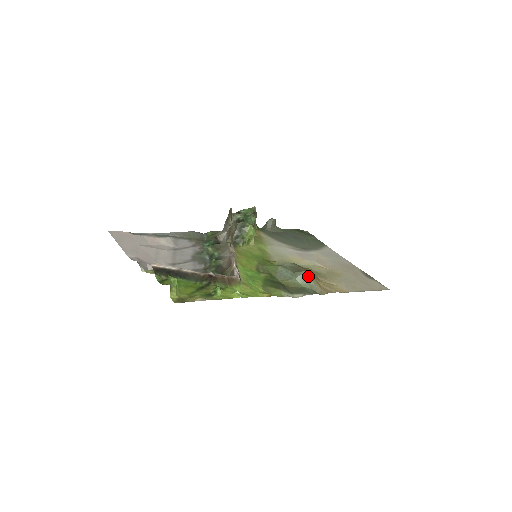
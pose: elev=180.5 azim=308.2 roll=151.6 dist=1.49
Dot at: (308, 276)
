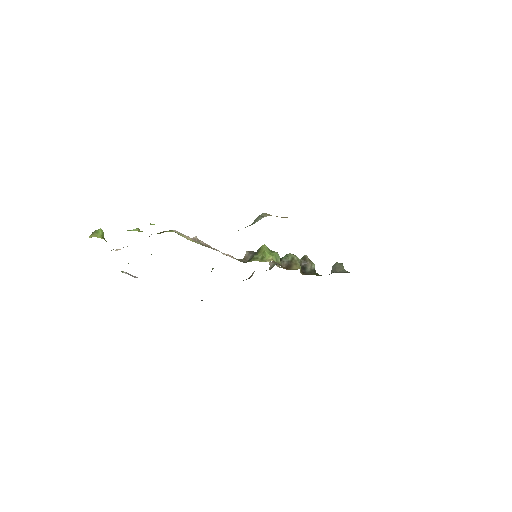
Dot at: (263, 214)
